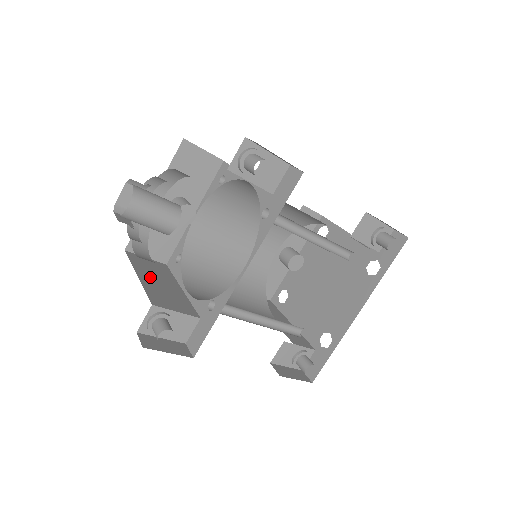
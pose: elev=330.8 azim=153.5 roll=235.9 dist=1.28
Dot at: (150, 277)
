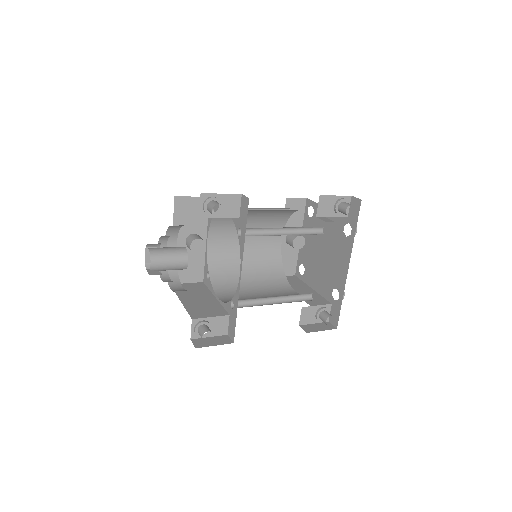
Dot at: (190, 298)
